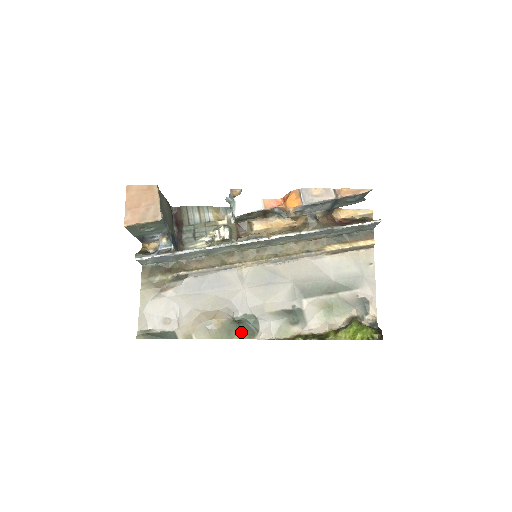
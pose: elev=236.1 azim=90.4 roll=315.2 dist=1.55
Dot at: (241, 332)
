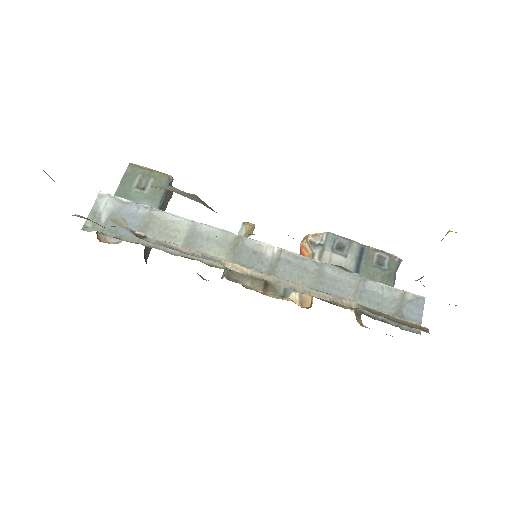
Dot at: occluded
